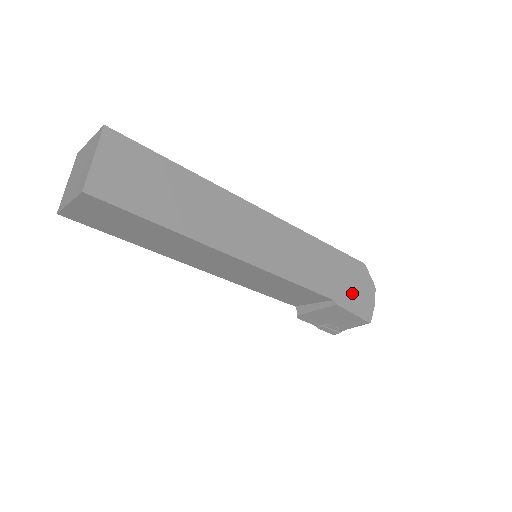
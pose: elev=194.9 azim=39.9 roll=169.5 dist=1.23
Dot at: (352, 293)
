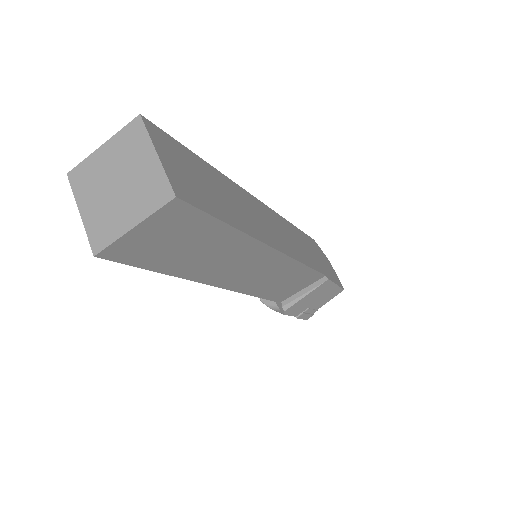
Dot at: (326, 267)
